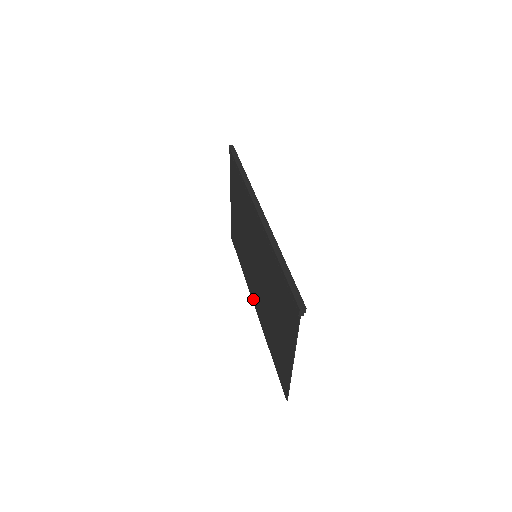
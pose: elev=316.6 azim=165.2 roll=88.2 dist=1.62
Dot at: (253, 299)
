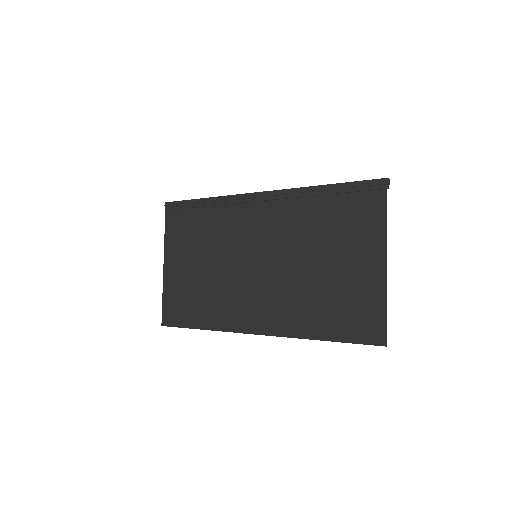
Dot at: (252, 328)
